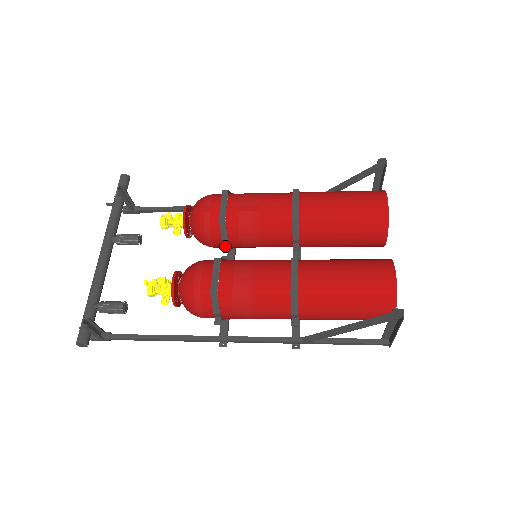
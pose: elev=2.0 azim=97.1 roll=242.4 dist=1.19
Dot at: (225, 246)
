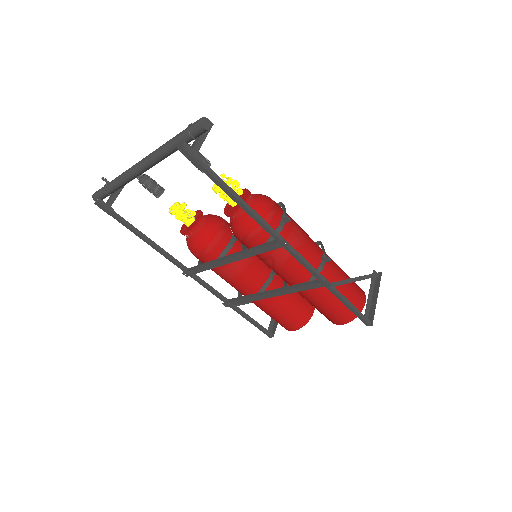
Dot at: occluded
